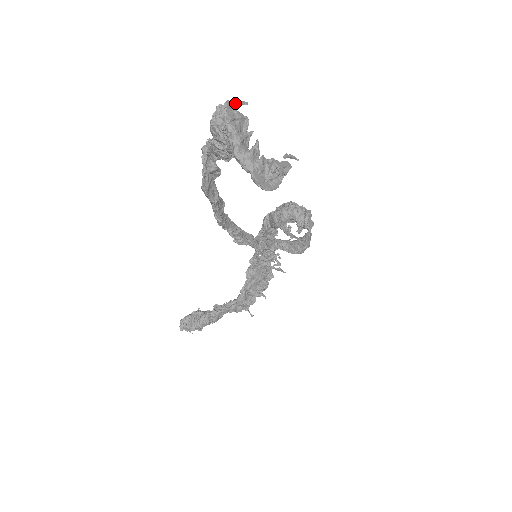
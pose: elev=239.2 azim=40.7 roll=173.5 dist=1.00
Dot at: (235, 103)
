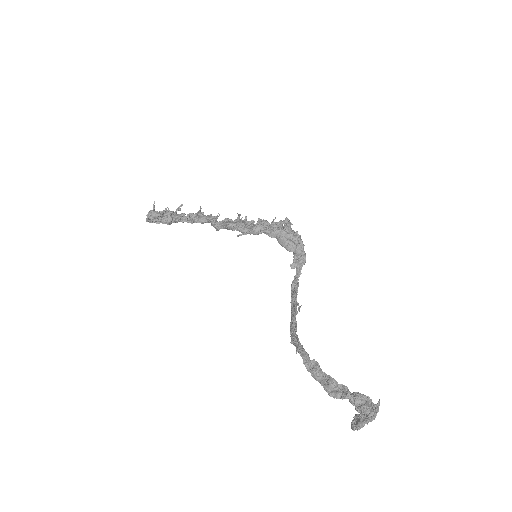
Dot at: occluded
